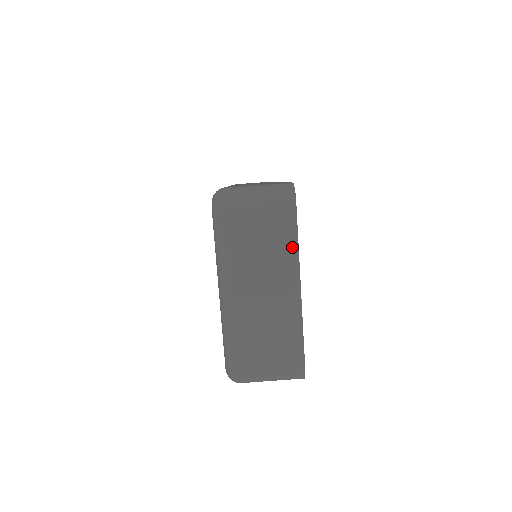
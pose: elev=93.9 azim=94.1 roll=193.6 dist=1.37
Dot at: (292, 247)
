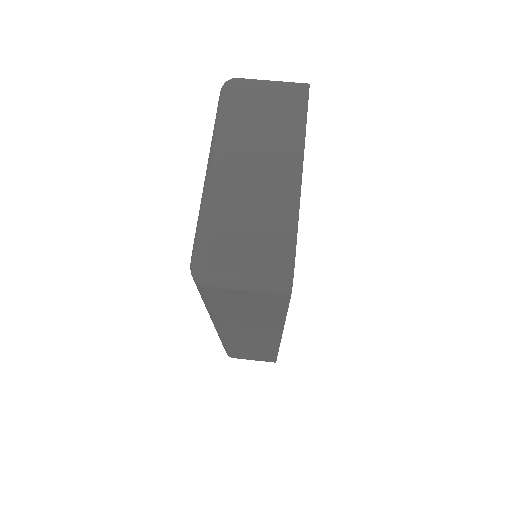
Dot at: (299, 128)
